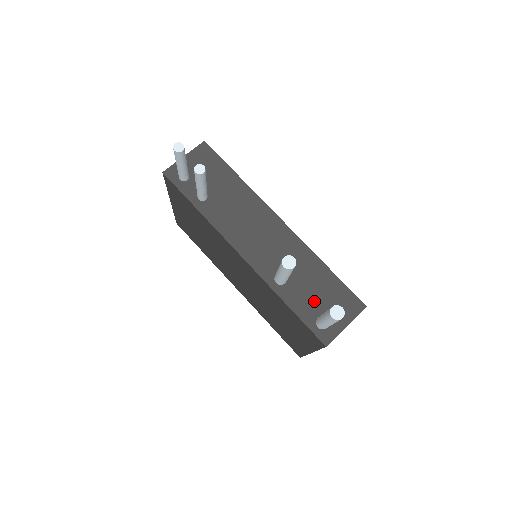
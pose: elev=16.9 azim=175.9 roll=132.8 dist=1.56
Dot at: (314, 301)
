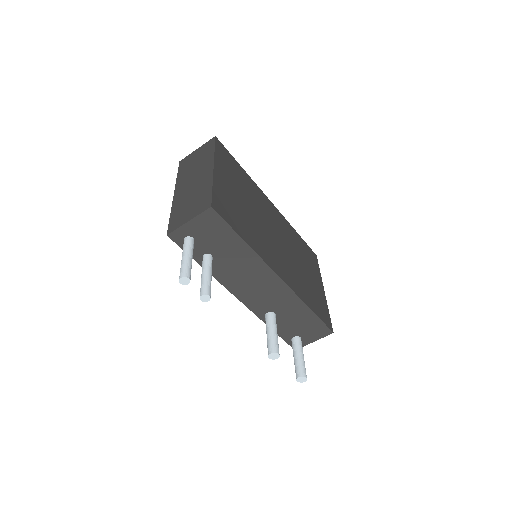
Dot at: (294, 328)
